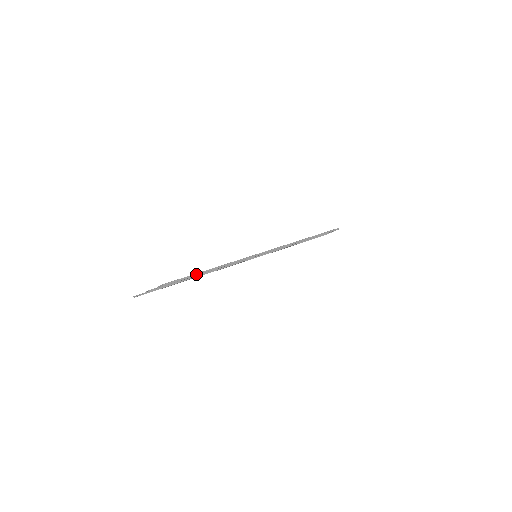
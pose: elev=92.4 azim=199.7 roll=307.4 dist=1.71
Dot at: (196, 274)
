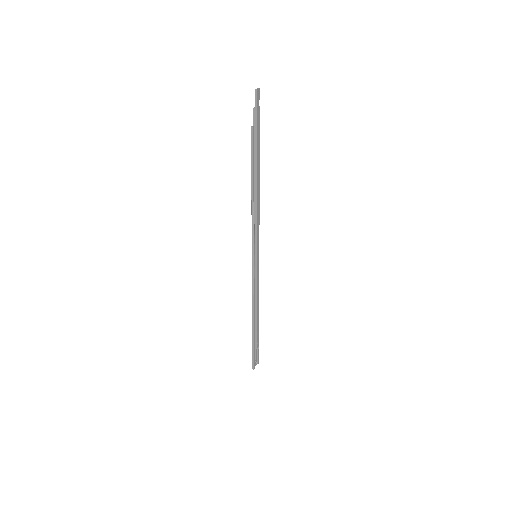
Dot at: (258, 169)
